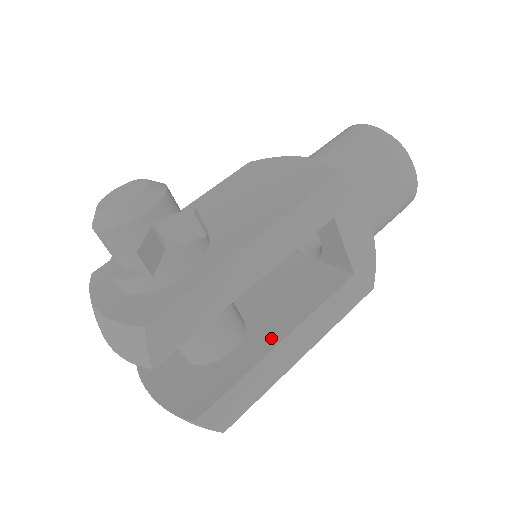
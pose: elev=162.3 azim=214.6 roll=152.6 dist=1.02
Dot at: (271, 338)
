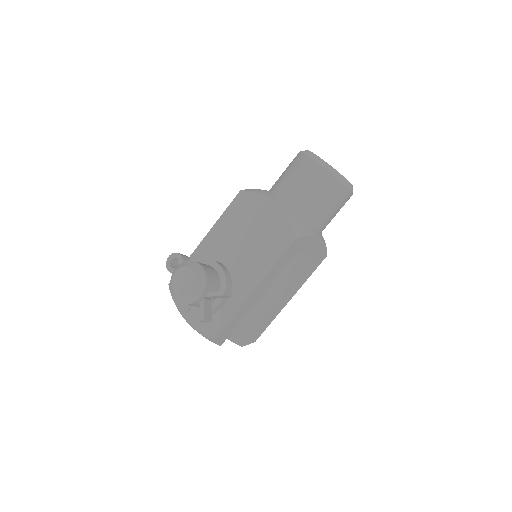
Dot at: (271, 301)
